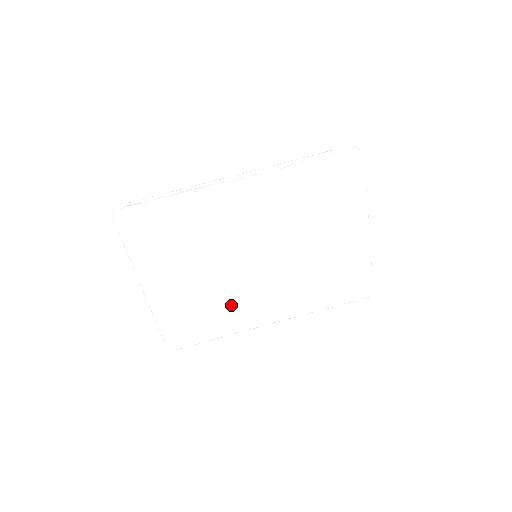
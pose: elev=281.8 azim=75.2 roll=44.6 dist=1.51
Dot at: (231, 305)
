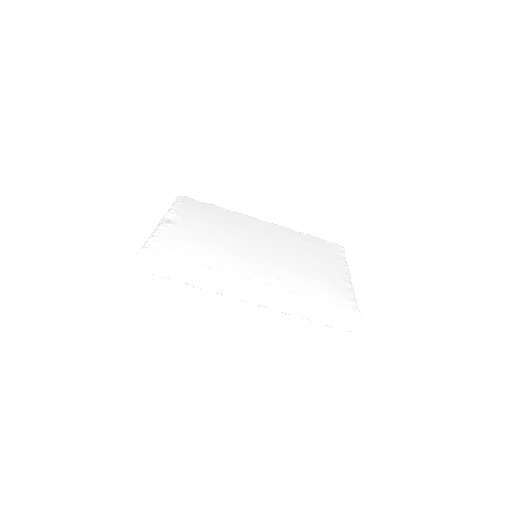
Dot at: occluded
